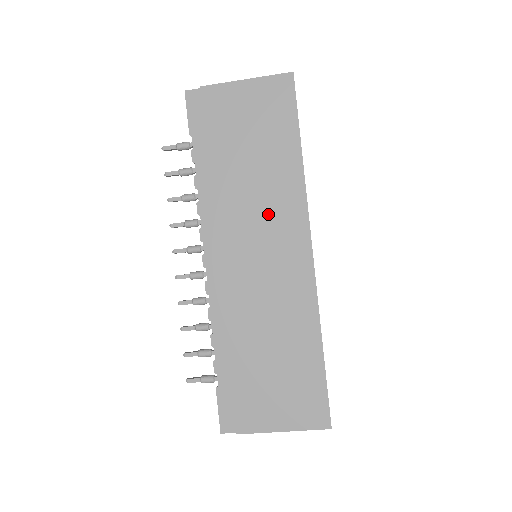
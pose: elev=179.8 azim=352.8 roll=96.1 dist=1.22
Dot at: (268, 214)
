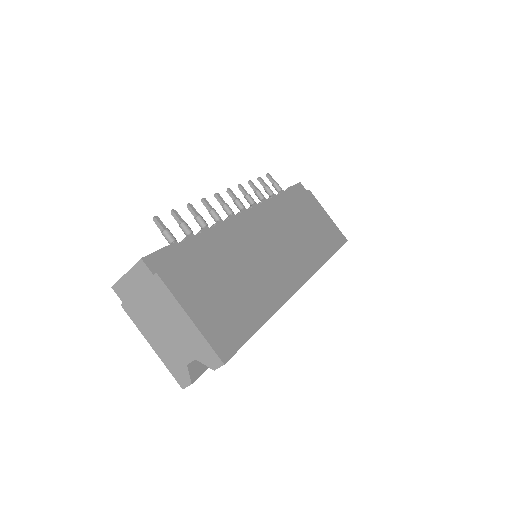
Dot at: (296, 247)
